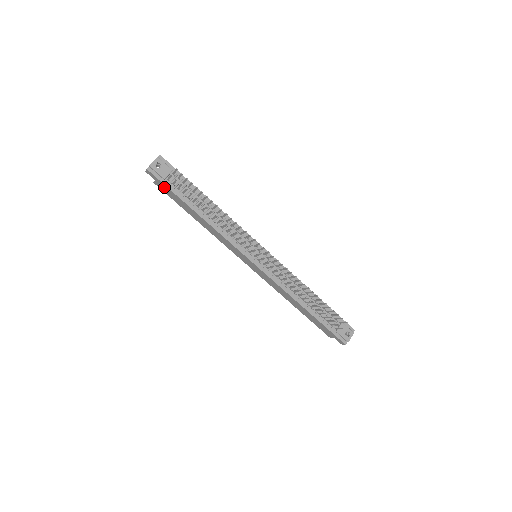
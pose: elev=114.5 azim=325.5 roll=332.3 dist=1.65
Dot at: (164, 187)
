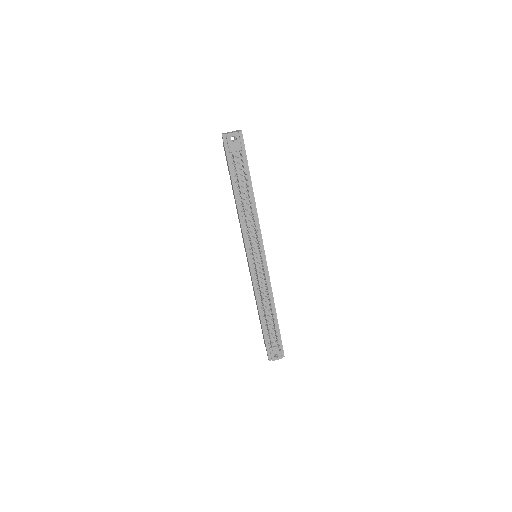
Dot at: (226, 157)
